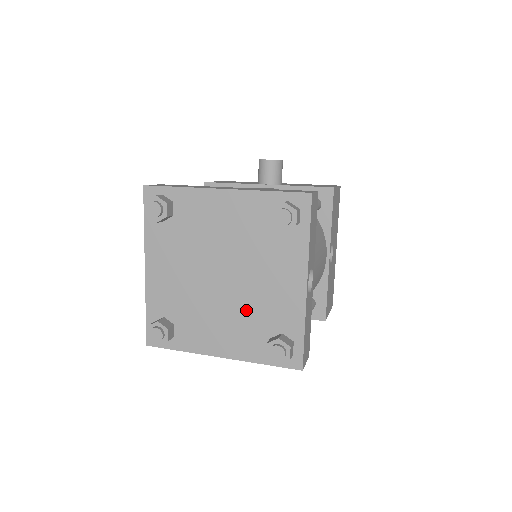
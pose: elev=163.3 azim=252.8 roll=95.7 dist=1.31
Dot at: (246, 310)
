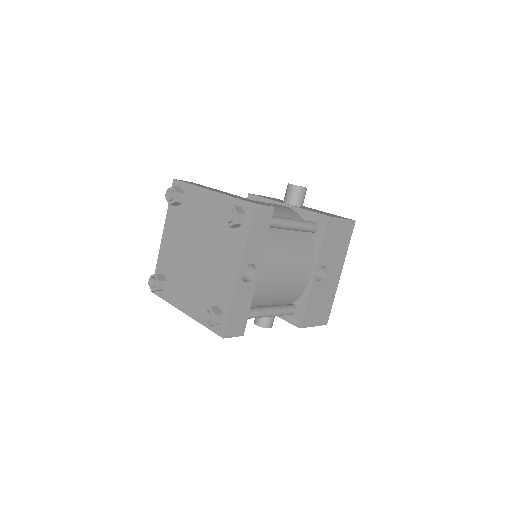
Dot at: (204, 282)
